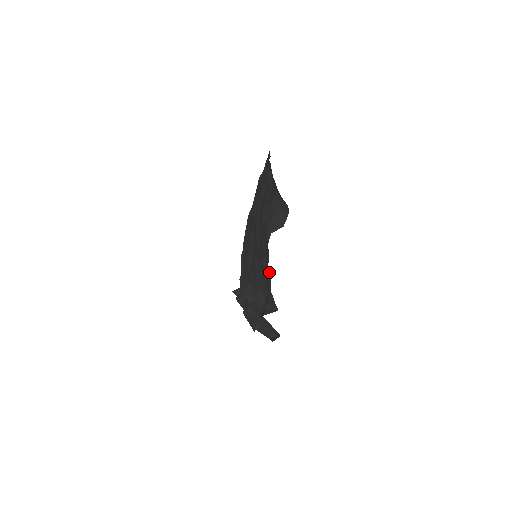
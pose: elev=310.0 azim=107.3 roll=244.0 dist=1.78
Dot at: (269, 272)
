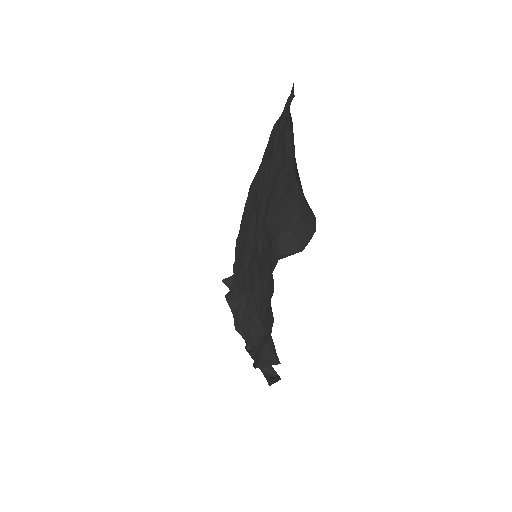
Dot at: (271, 309)
